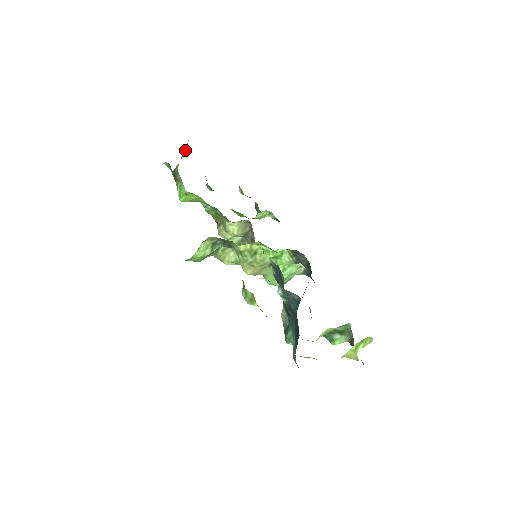
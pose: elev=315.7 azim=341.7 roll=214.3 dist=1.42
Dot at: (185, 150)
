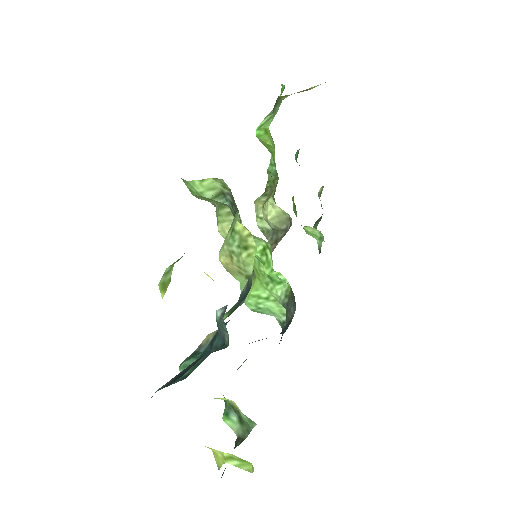
Dot at: (311, 88)
